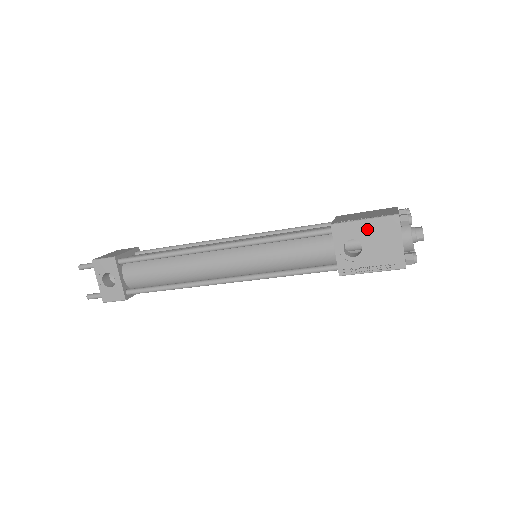
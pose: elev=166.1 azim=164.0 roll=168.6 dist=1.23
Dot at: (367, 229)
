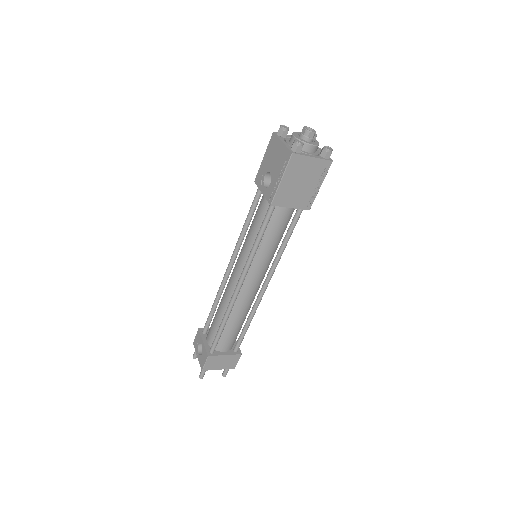
Dot at: (267, 160)
